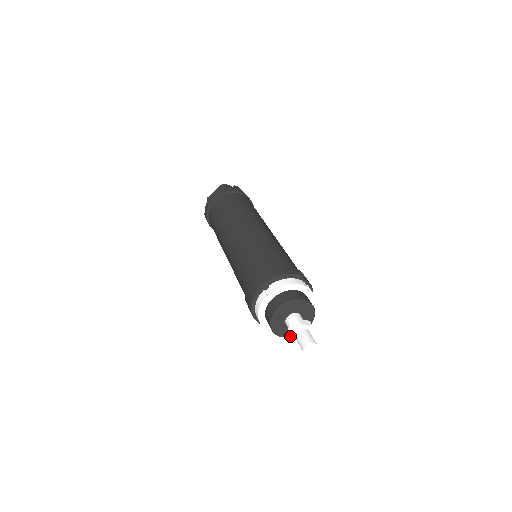
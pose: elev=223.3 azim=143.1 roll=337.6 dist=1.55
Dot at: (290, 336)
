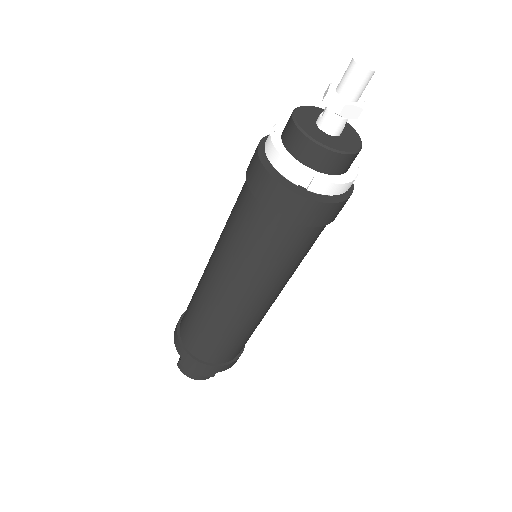
Dot at: (332, 96)
